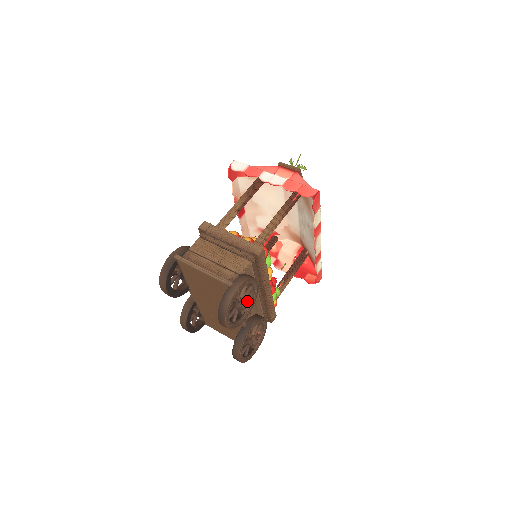
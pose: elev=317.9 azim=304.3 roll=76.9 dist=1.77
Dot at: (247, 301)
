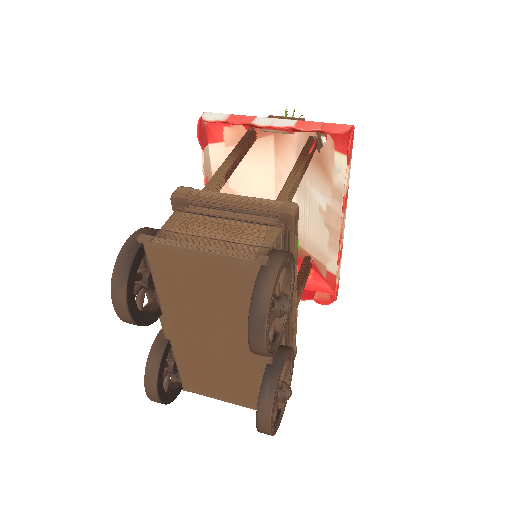
Dot at: occluded
